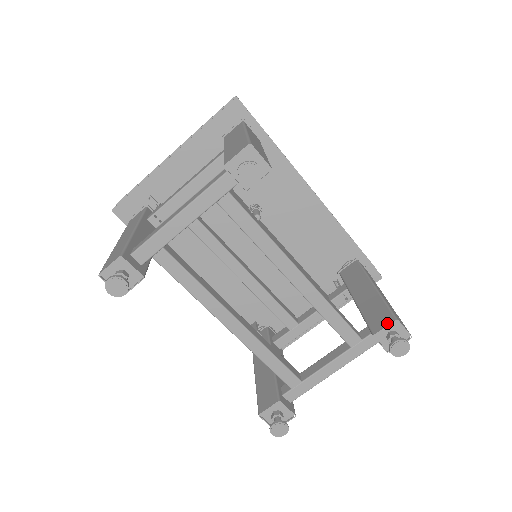
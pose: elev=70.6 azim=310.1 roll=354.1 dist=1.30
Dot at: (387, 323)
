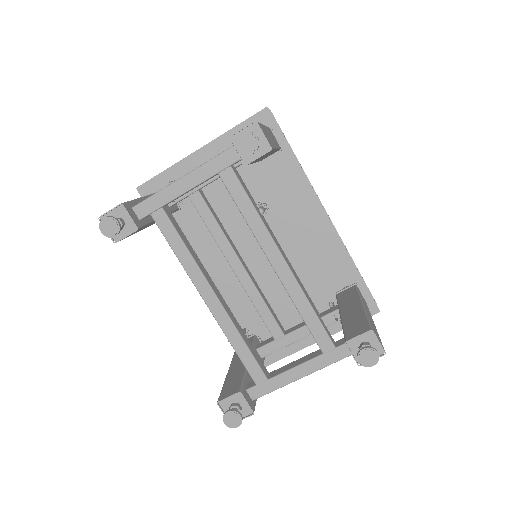
Dot at: (362, 332)
